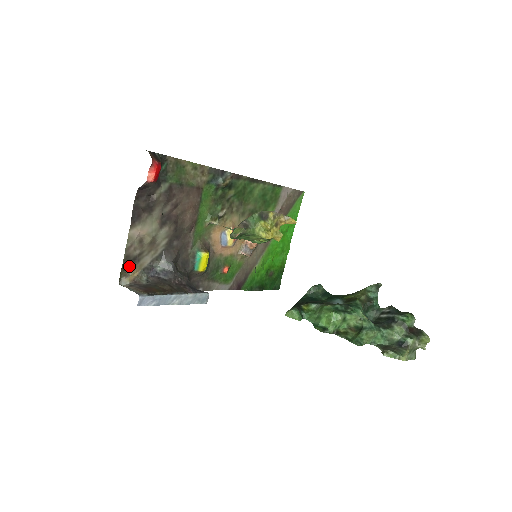
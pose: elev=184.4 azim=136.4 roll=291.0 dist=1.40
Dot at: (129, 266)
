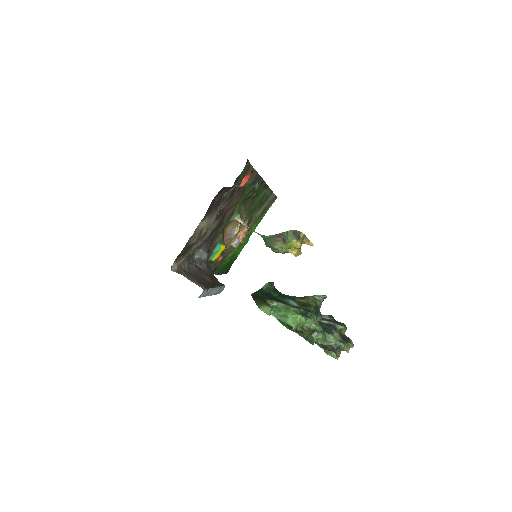
Dot at: (184, 253)
